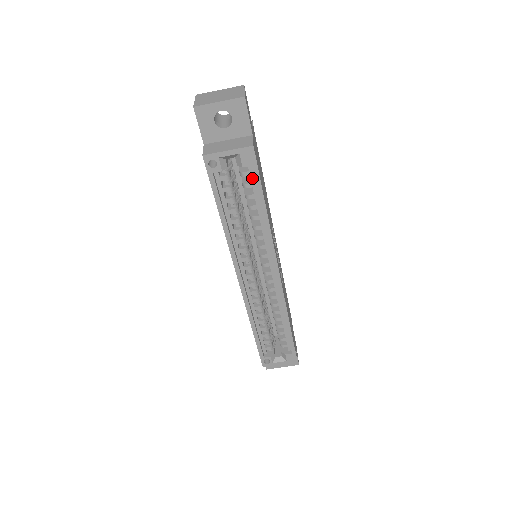
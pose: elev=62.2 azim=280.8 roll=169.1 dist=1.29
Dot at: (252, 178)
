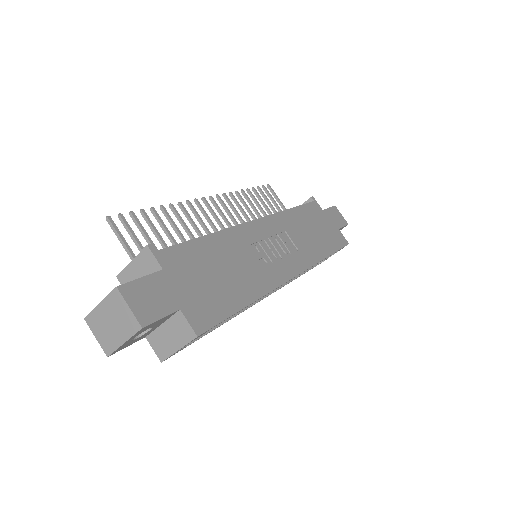
Dot at: occluded
